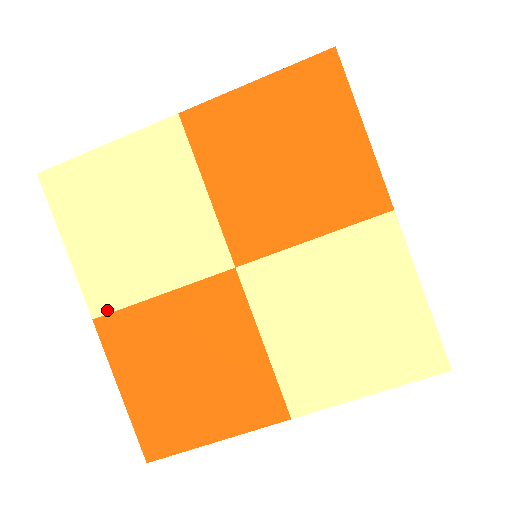
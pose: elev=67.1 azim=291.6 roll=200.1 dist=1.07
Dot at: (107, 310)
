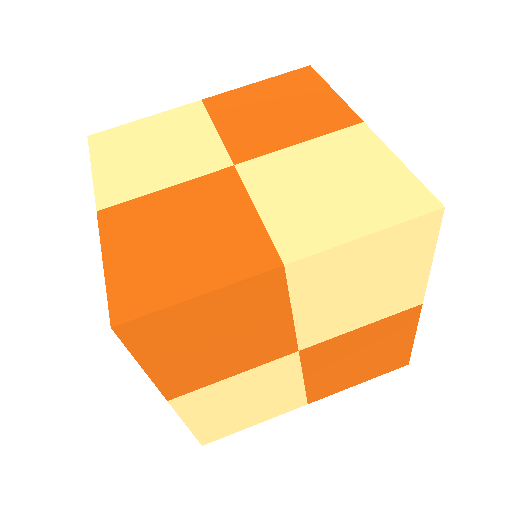
Dot at: (113, 203)
